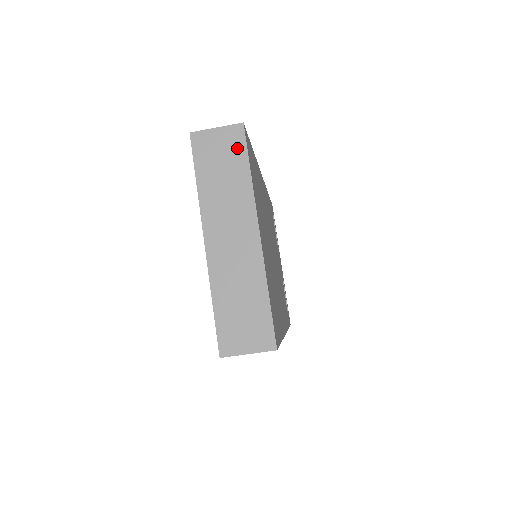
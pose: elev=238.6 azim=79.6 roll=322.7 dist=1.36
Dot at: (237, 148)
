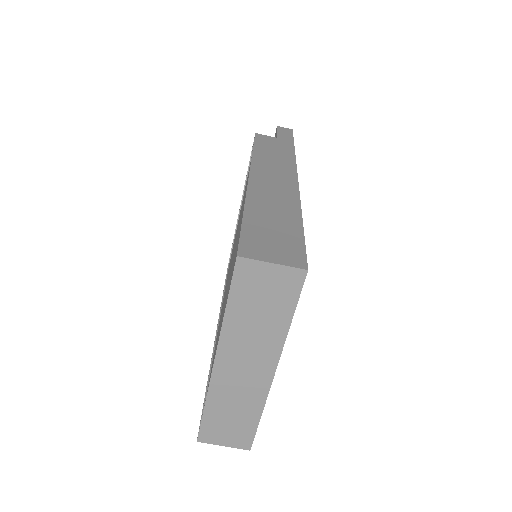
Dot at: (288, 294)
